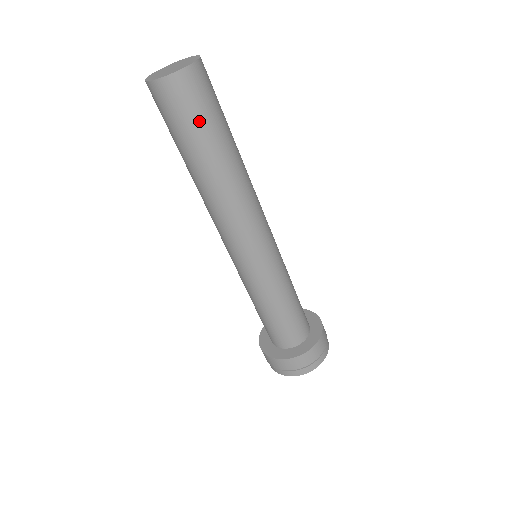
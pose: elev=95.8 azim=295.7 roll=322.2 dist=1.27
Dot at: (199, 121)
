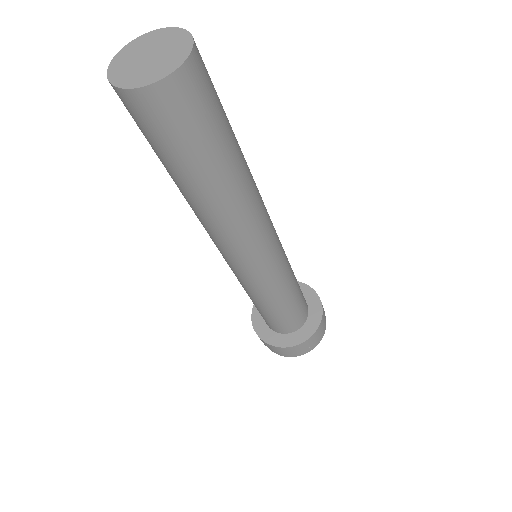
Dot at: (181, 146)
